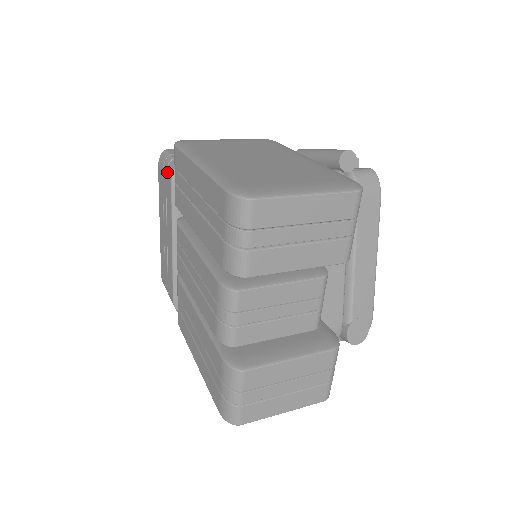
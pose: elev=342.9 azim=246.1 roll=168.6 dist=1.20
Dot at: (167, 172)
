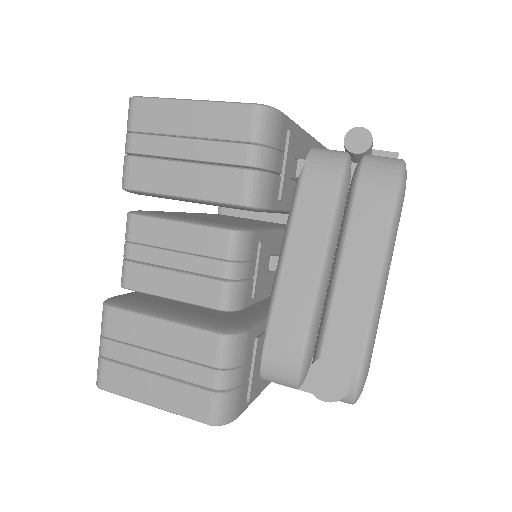
Dot at: occluded
